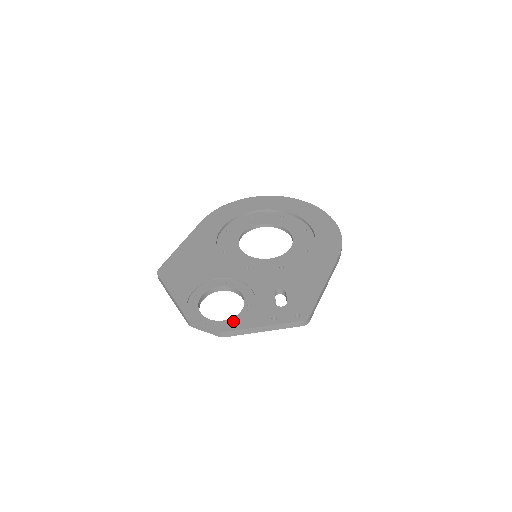
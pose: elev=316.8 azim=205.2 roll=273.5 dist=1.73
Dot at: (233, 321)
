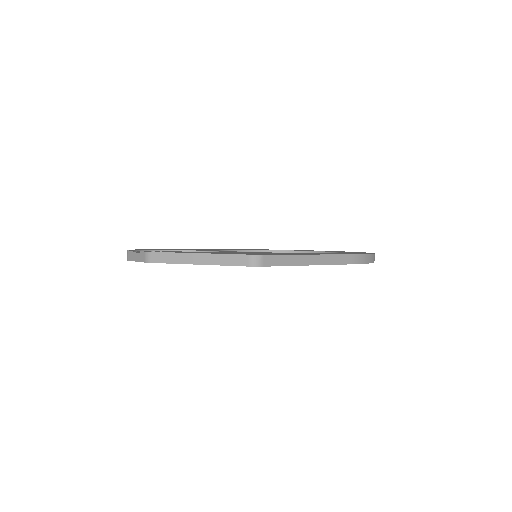
Dot at: occluded
